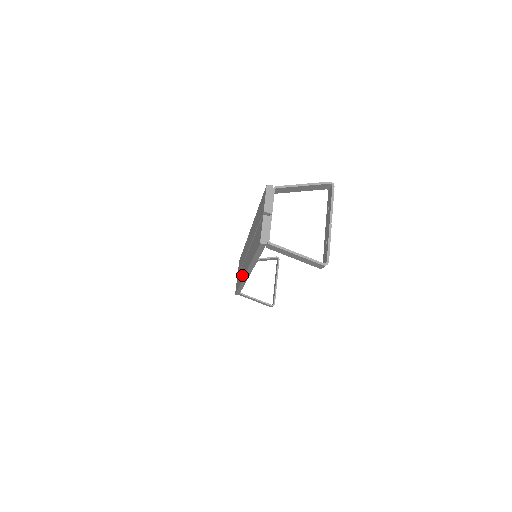
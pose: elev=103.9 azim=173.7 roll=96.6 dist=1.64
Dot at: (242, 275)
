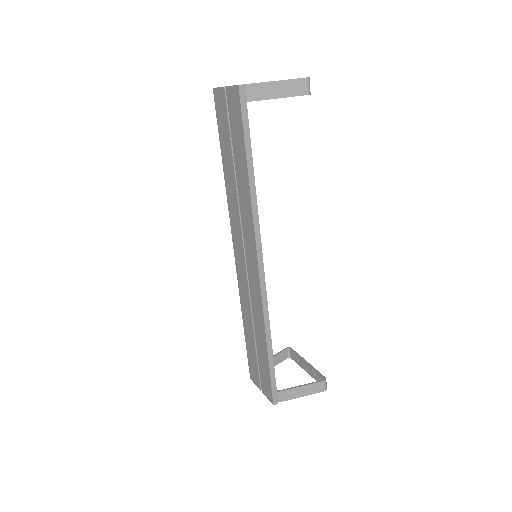
Dot at: (257, 294)
